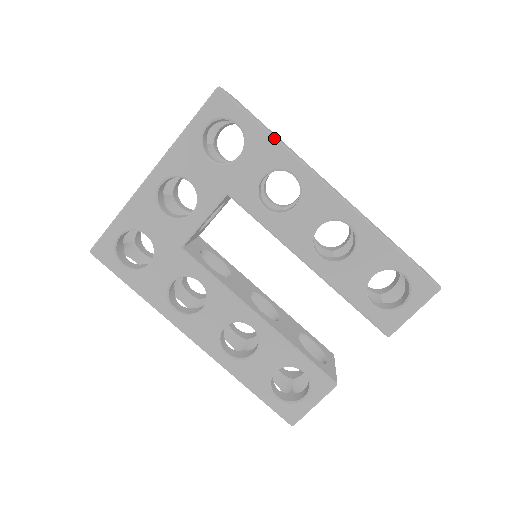
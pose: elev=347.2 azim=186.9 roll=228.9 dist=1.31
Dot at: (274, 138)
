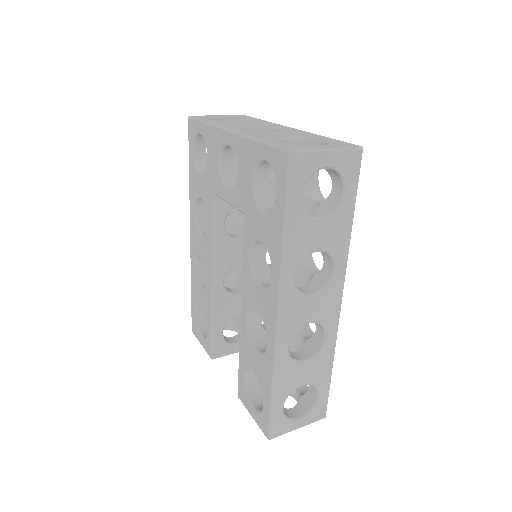
Dot at: (282, 239)
